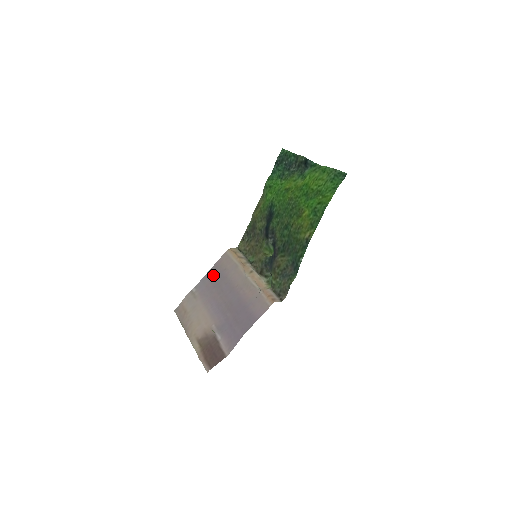
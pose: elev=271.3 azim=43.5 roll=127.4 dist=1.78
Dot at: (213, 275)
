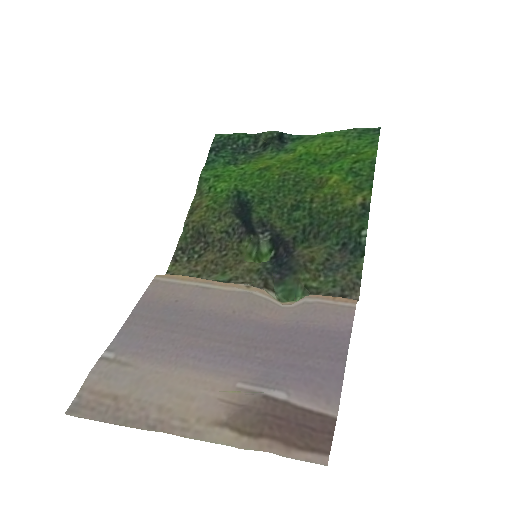
Dot at: (151, 316)
